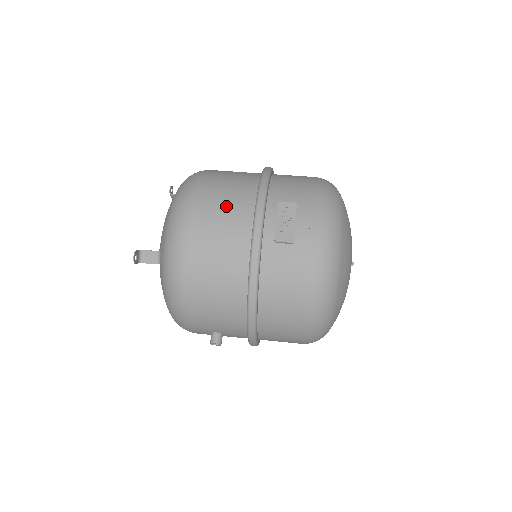
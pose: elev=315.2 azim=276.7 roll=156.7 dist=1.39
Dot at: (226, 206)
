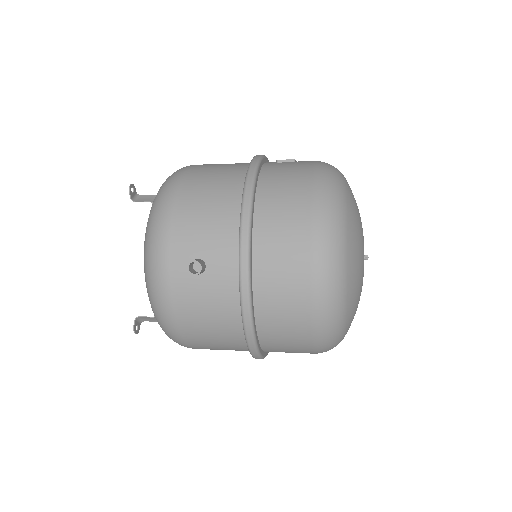
Dot at: occluded
